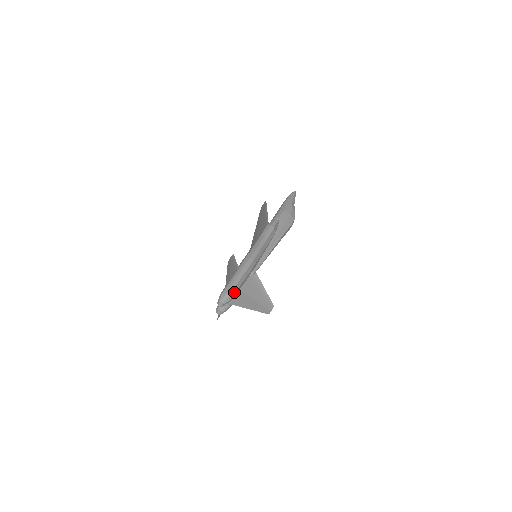
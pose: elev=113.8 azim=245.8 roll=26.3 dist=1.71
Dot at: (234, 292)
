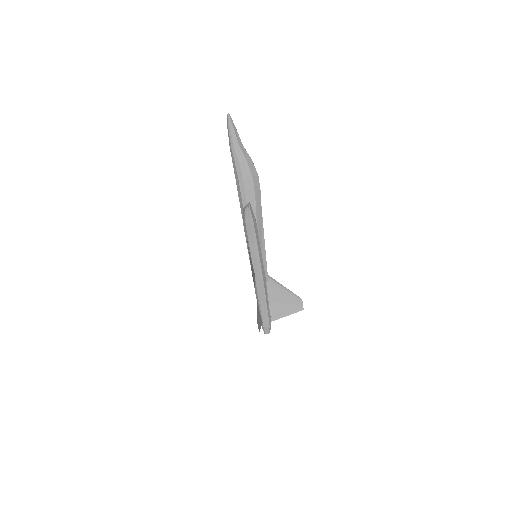
Dot at: (270, 318)
